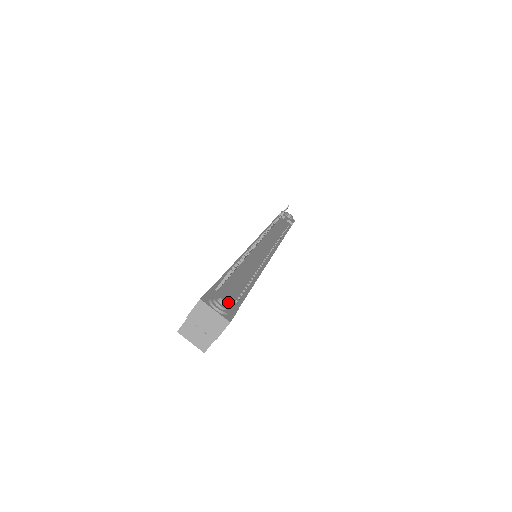
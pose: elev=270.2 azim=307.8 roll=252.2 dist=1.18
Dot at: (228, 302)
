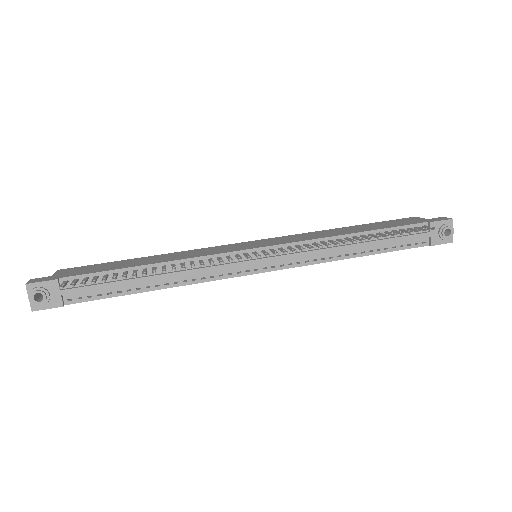
Dot at: (57, 297)
